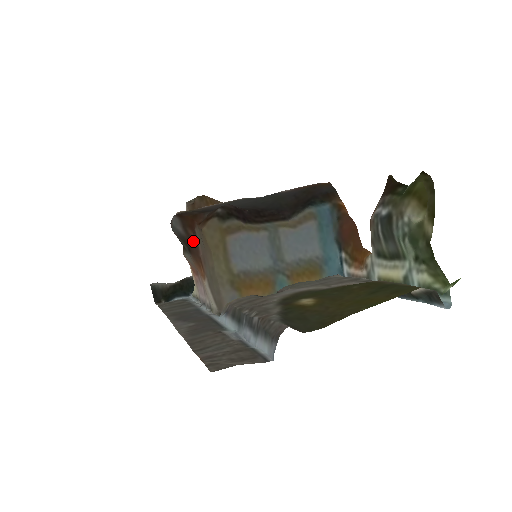
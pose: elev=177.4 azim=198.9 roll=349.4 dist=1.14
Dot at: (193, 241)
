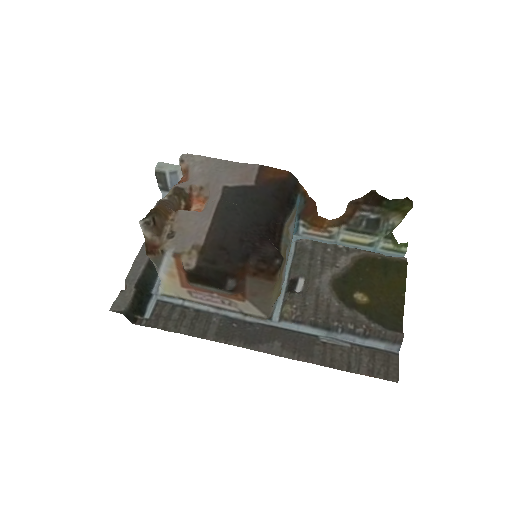
Dot at: (240, 285)
